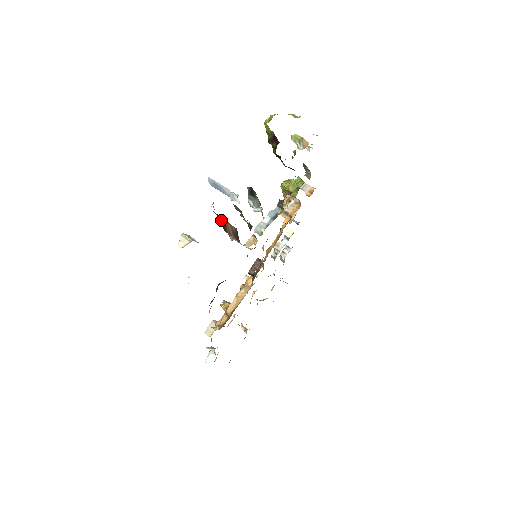
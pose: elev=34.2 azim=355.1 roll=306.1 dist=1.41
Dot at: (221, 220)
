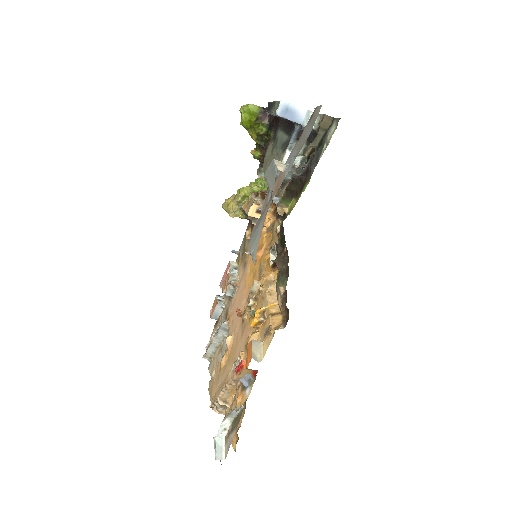
Dot at: occluded
